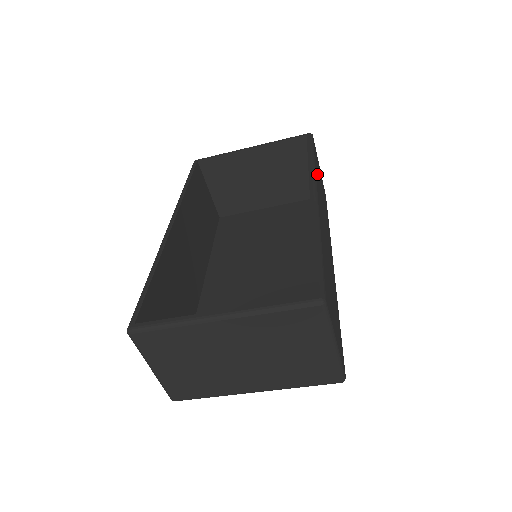
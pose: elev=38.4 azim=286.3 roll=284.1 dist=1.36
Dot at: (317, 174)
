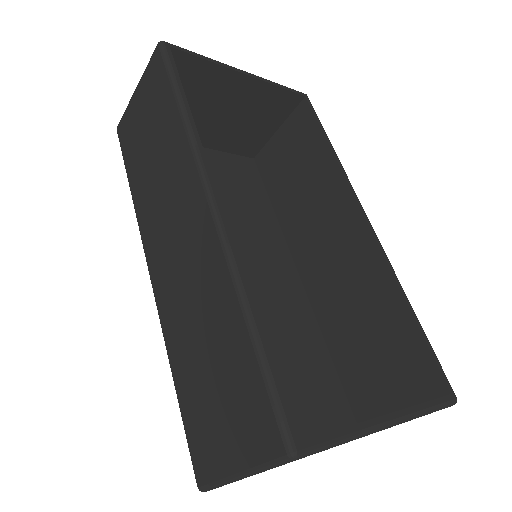
Dot at: occluded
